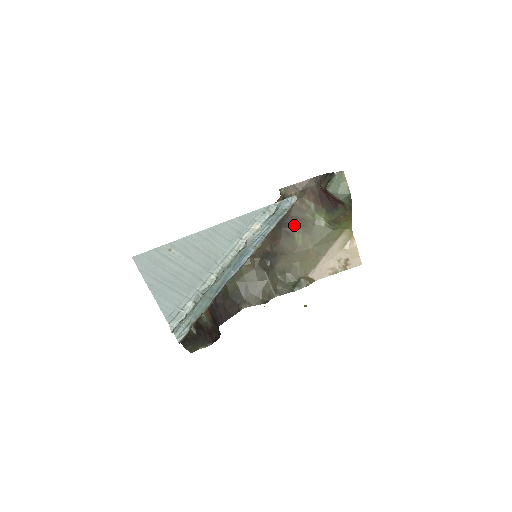
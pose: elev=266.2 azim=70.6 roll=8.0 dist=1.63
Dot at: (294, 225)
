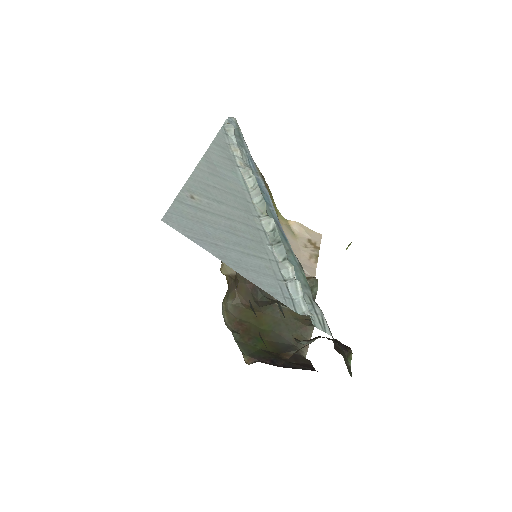
Dot at: occluded
